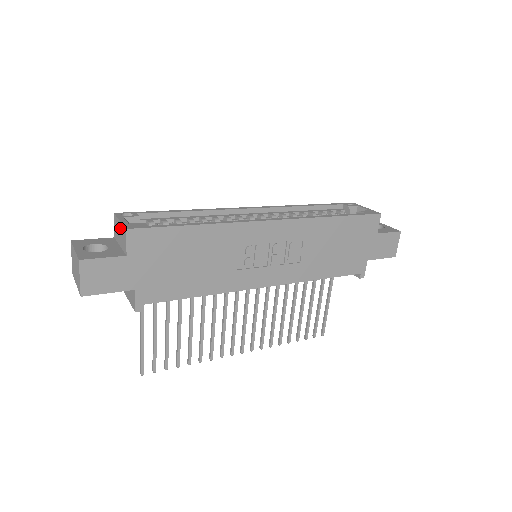
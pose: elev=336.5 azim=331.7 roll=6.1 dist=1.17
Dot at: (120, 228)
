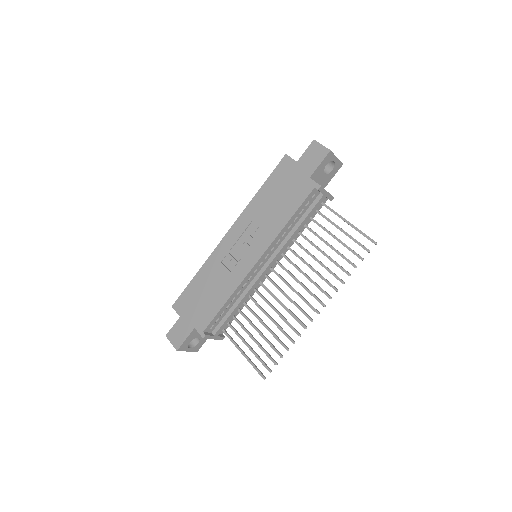
Dot at: occluded
